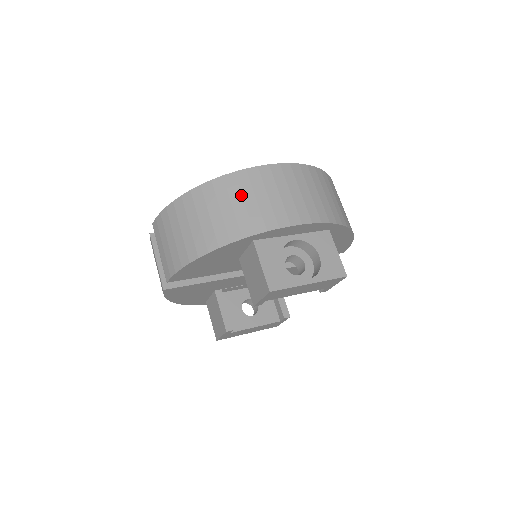
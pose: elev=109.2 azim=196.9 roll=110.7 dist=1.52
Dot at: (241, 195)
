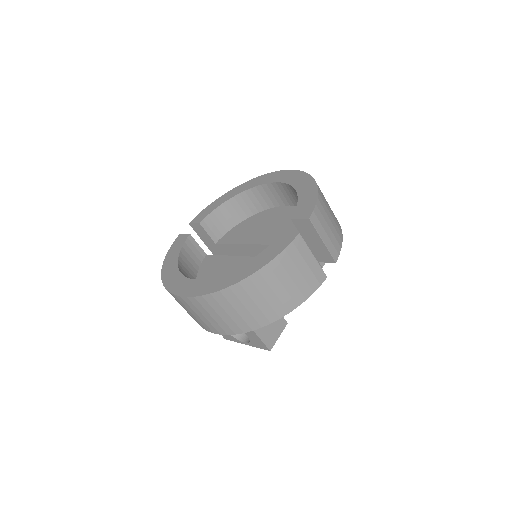
Dot at: occluded
